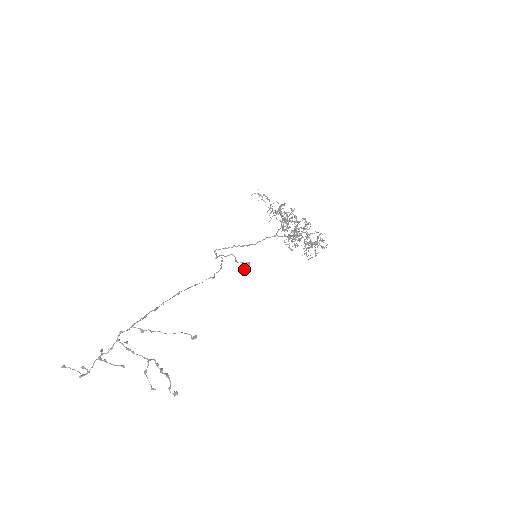
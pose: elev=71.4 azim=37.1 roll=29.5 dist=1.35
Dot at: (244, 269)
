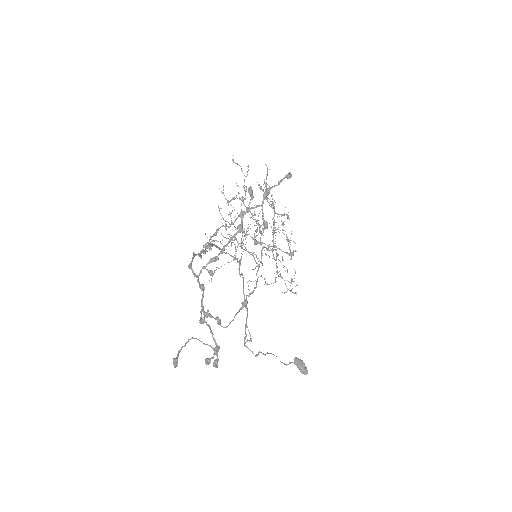
Dot at: (301, 368)
